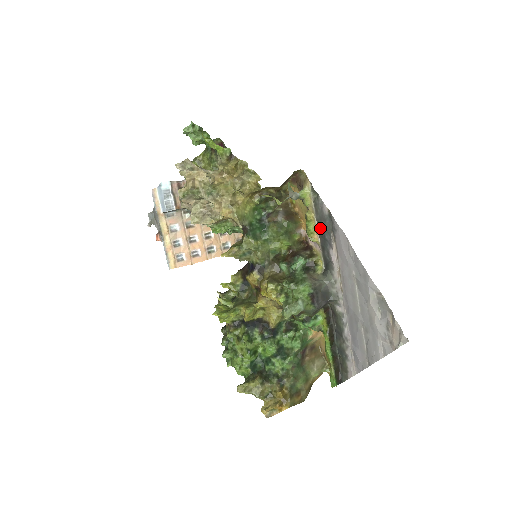
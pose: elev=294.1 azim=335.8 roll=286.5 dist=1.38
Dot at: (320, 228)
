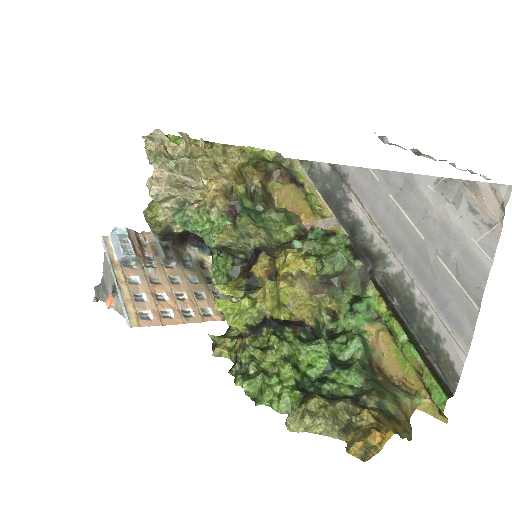
Dot at: (326, 195)
